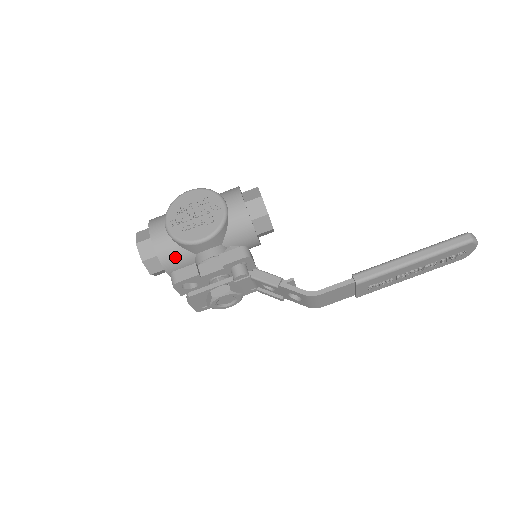
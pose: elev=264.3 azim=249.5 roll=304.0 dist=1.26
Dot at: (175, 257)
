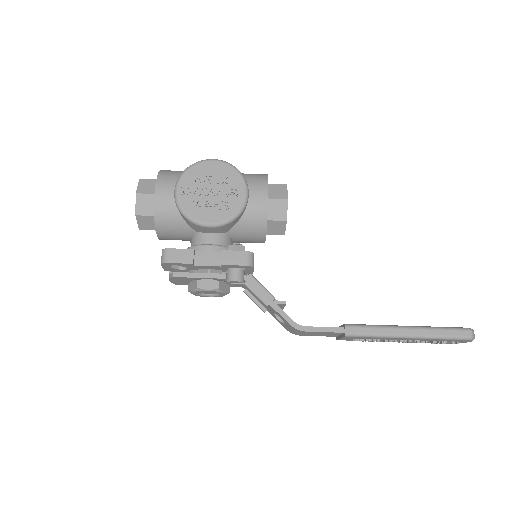
Dot at: (173, 226)
